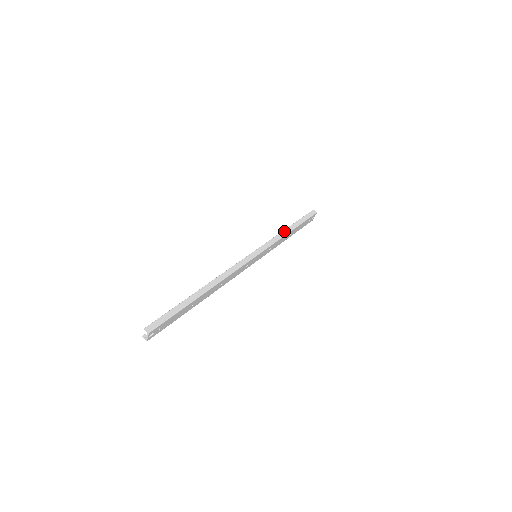
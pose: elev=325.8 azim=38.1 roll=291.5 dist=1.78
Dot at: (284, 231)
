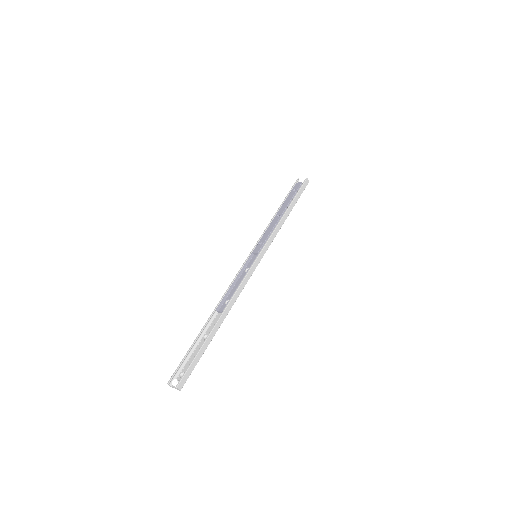
Dot at: (282, 219)
